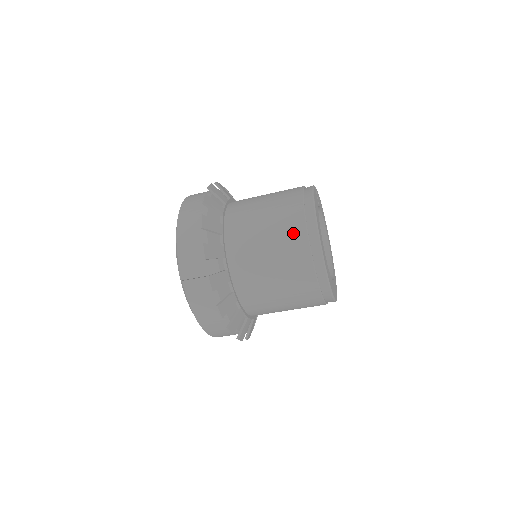
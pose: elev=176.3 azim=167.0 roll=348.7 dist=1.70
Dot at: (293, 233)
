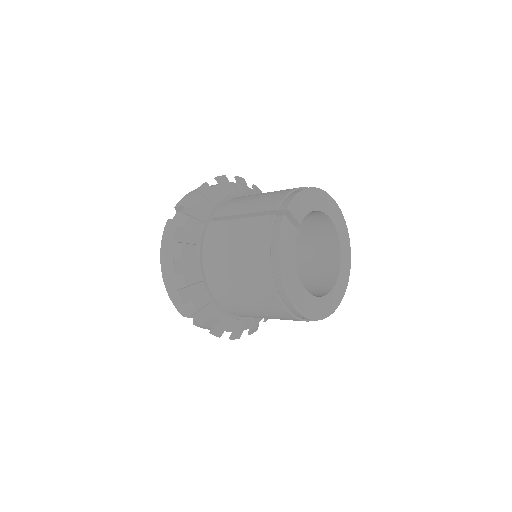
Dot at: (269, 301)
